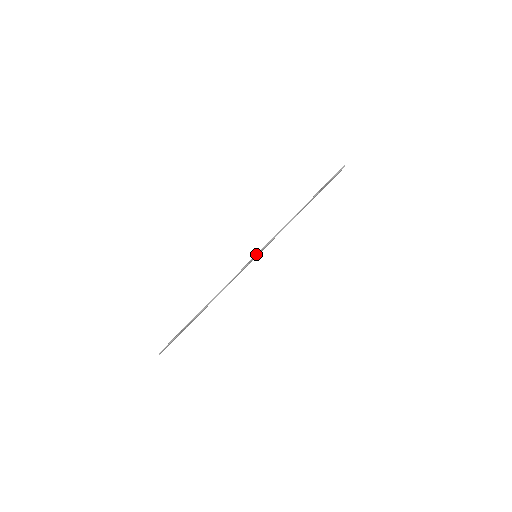
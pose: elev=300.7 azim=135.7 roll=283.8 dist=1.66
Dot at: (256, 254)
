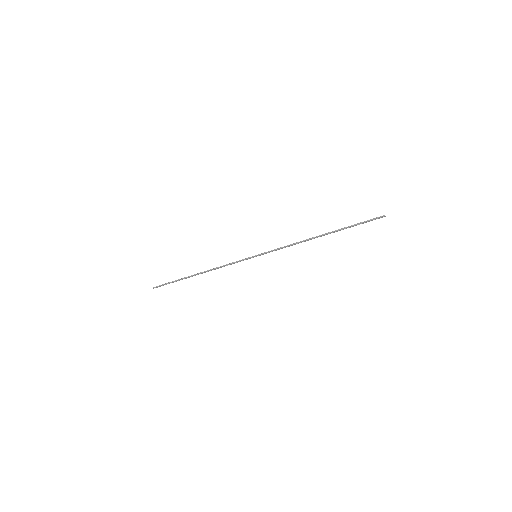
Dot at: occluded
